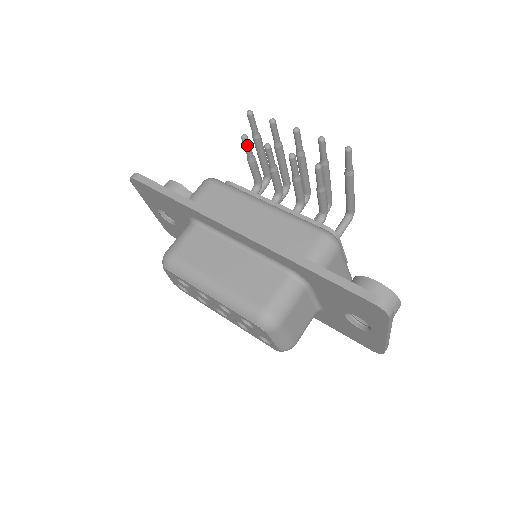
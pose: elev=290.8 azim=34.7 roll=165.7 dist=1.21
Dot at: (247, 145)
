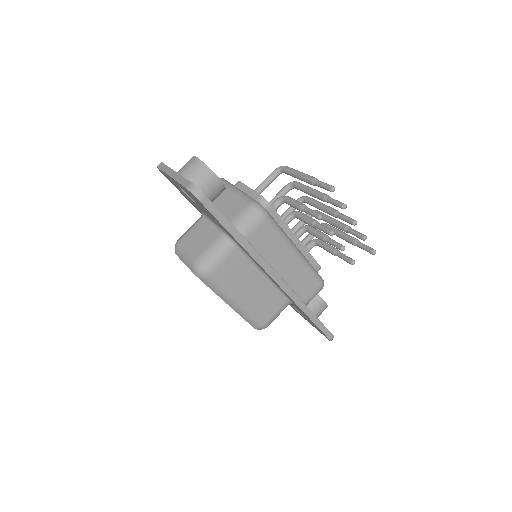
Dot at: (316, 217)
